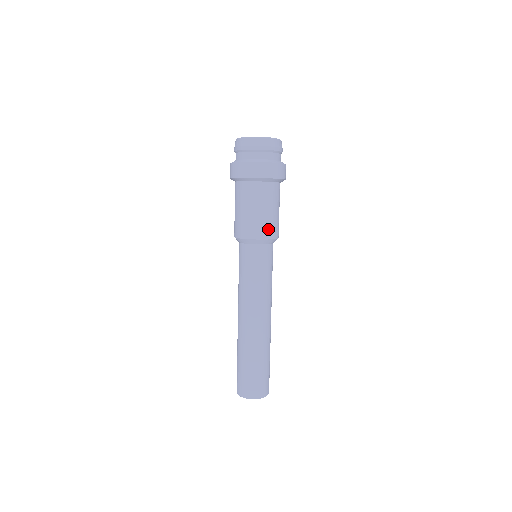
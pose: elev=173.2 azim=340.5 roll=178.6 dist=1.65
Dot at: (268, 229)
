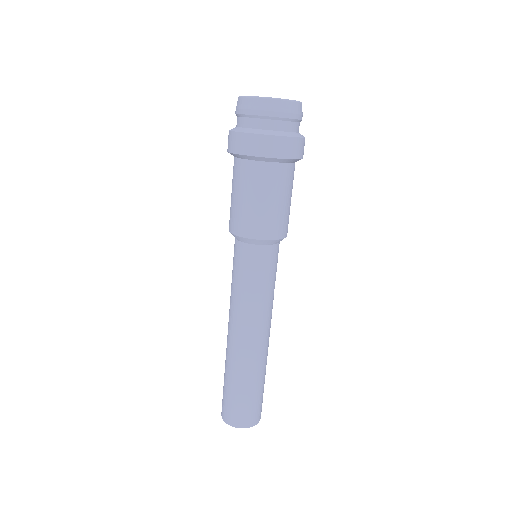
Dot at: (247, 224)
